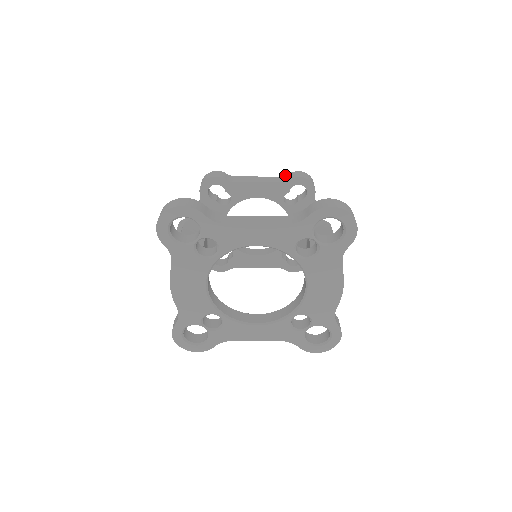
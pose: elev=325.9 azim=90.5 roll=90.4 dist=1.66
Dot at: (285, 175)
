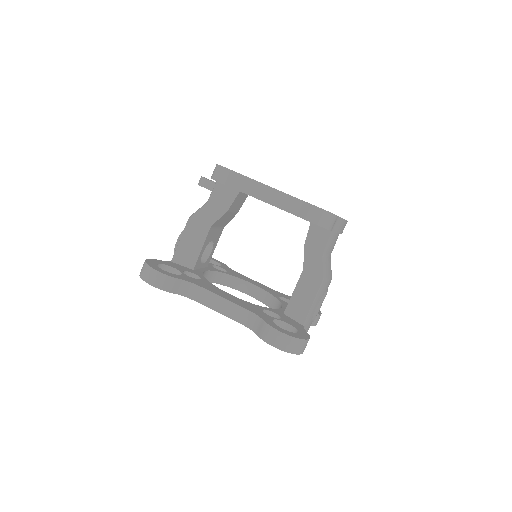
Dot at: (303, 201)
